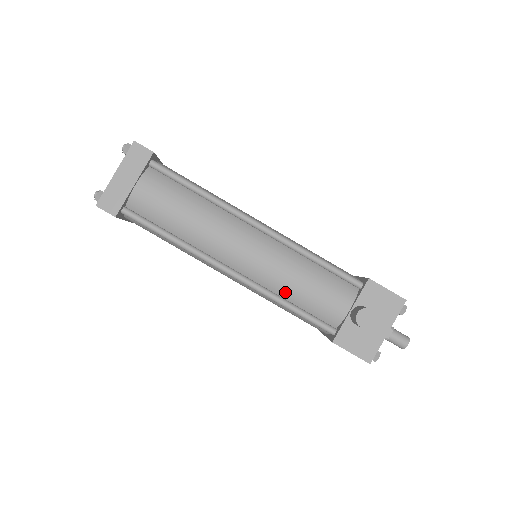
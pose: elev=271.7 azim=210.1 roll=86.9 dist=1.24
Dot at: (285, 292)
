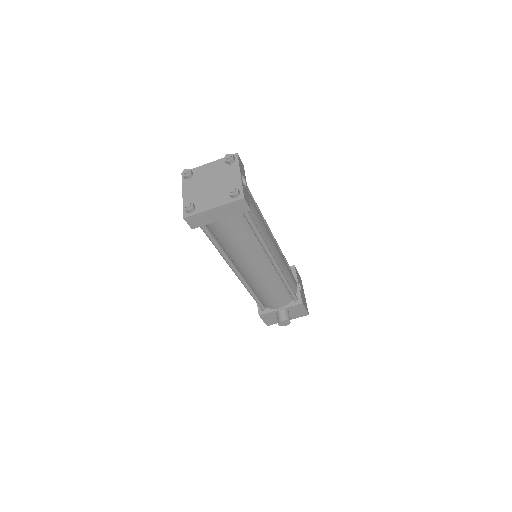
Dot at: (257, 290)
